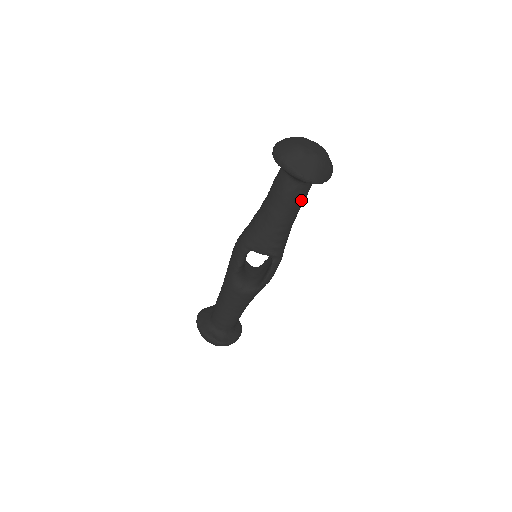
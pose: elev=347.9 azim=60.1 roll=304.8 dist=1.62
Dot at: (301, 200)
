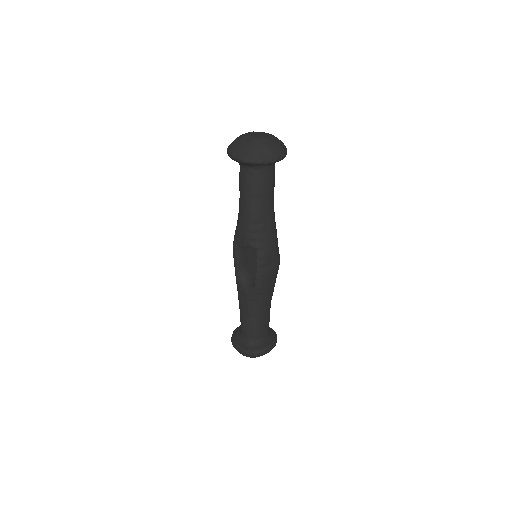
Dot at: (259, 186)
